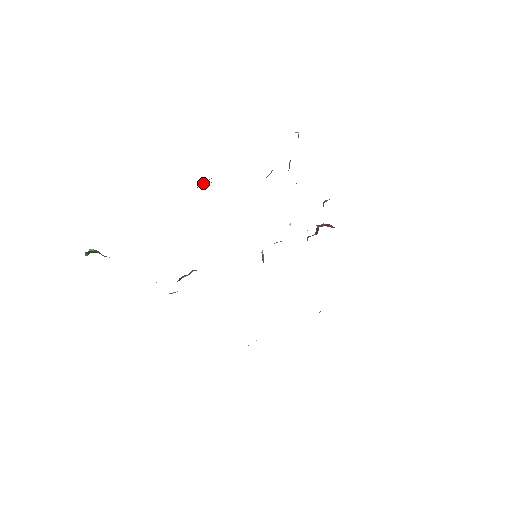
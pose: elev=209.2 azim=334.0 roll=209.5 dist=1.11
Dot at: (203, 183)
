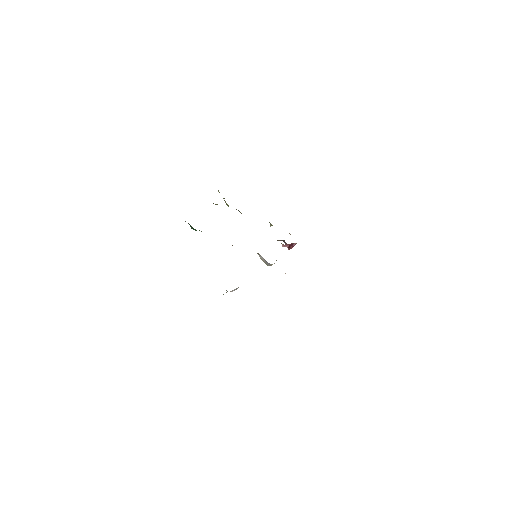
Dot at: occluded
